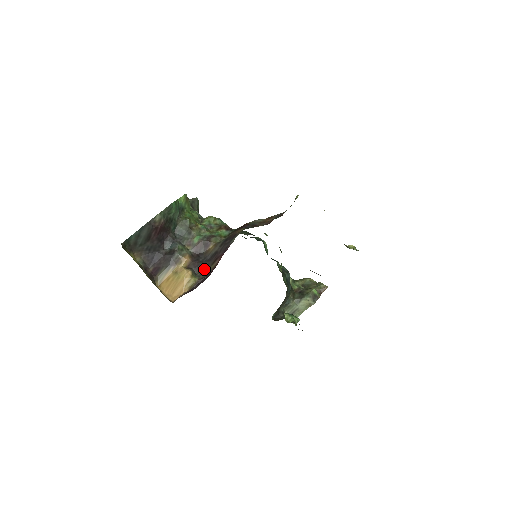
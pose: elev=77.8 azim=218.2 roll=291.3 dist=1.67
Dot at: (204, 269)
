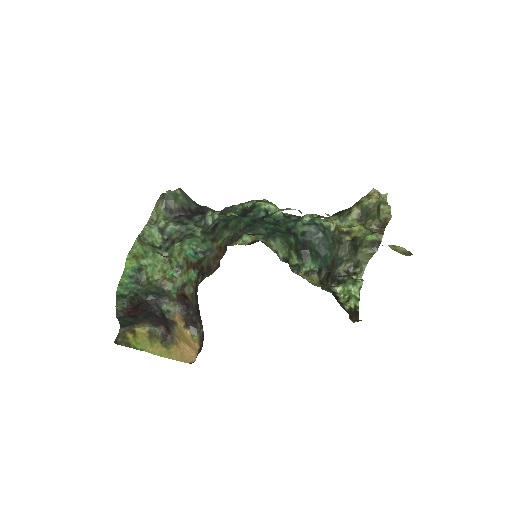
Dot at: (199, 322)
